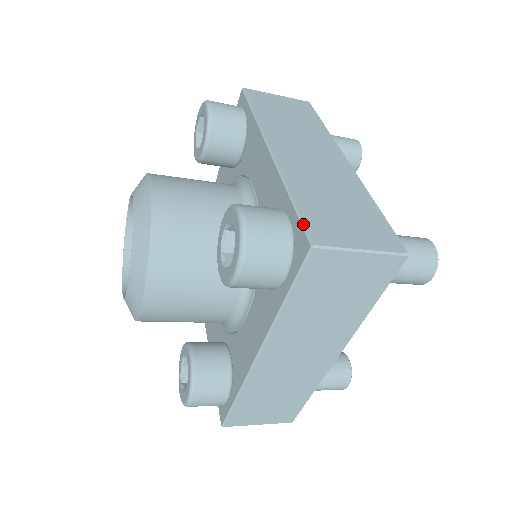
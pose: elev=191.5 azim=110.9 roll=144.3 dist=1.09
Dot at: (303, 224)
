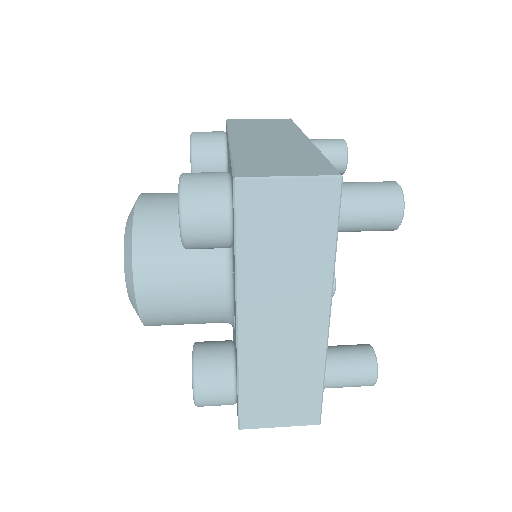
Dot at: (239, 413)
